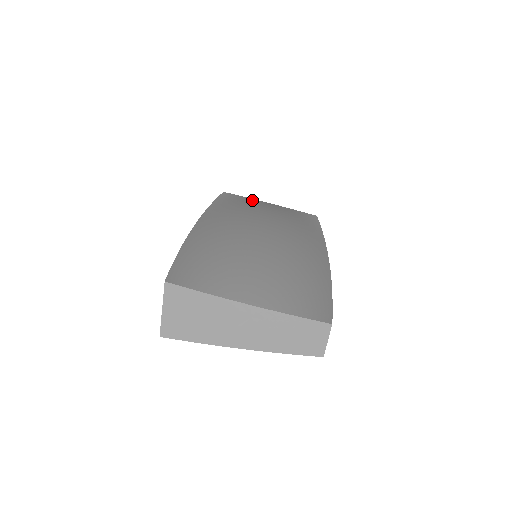
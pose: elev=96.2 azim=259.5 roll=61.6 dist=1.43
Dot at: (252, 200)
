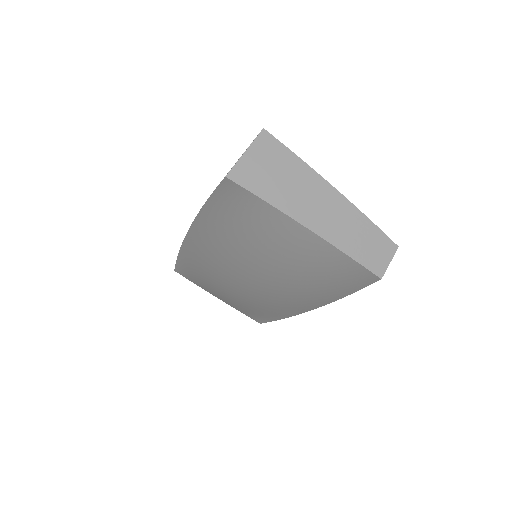
Dot at: occluded
